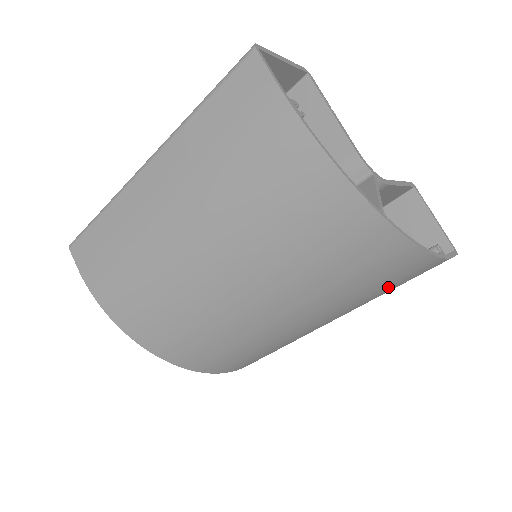
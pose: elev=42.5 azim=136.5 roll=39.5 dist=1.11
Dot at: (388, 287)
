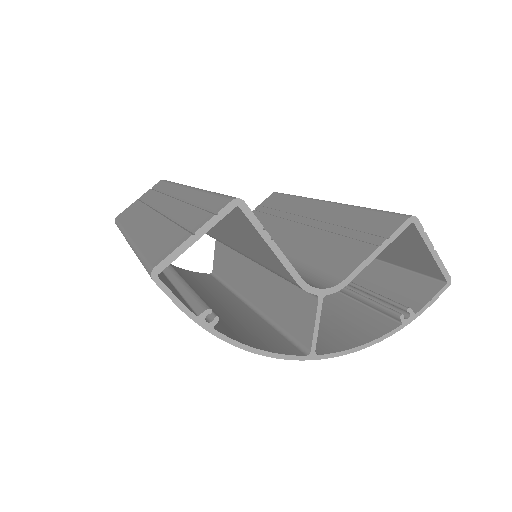
Dot at: occluded
